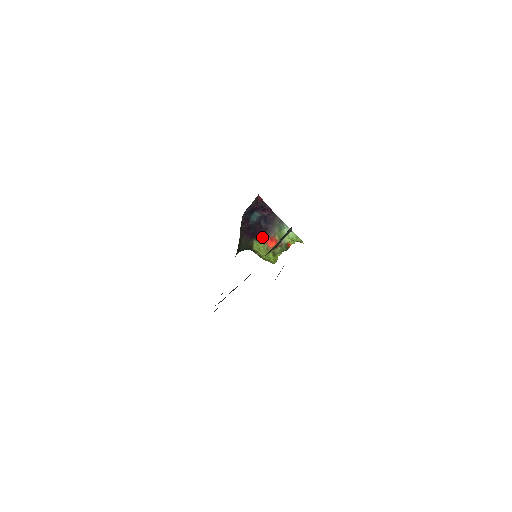
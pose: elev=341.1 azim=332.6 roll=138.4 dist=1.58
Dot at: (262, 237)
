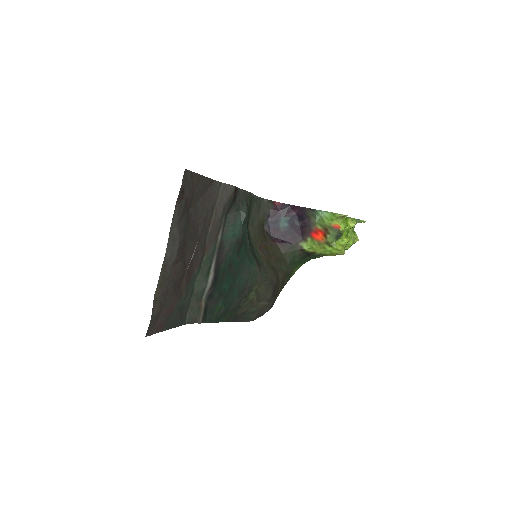
Dot at: (306, 236)
